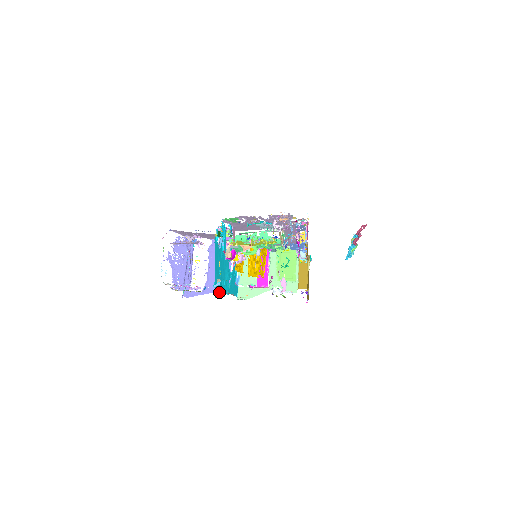
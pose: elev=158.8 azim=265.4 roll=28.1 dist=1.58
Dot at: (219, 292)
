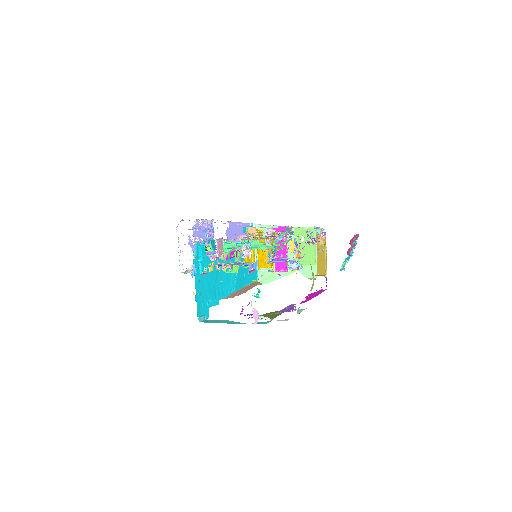
Dot at: (211, 305)
